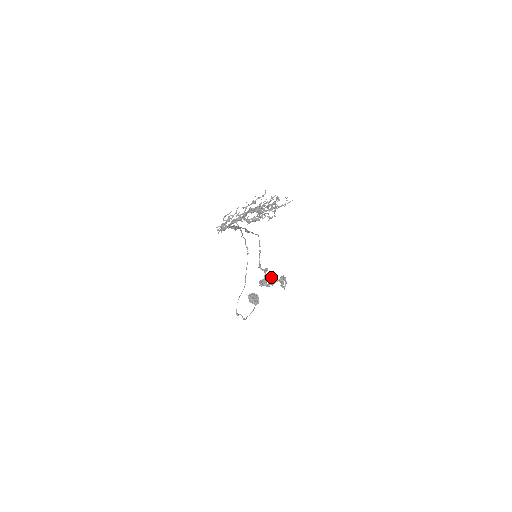
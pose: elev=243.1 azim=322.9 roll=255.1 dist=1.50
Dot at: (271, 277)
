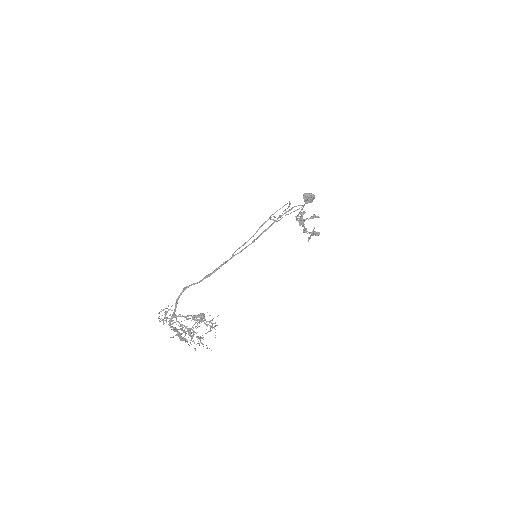
Dot at: (313, 218)
